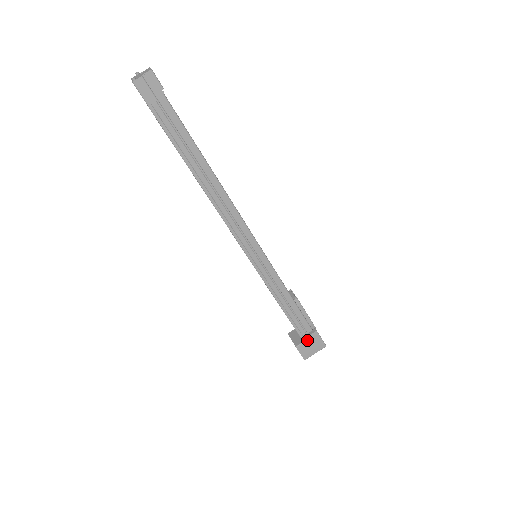
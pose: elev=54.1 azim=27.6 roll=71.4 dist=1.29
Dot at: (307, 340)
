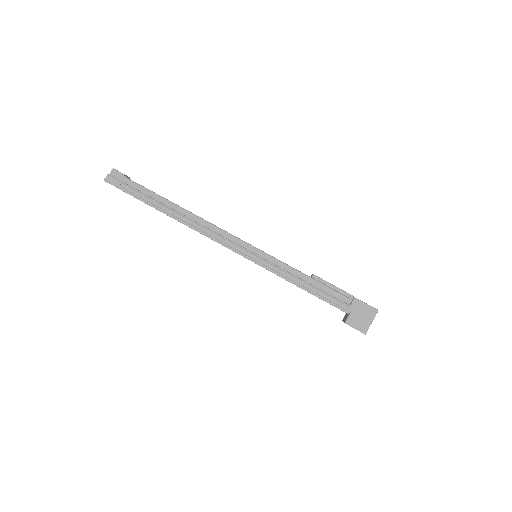
Dot at: (351, 311)
